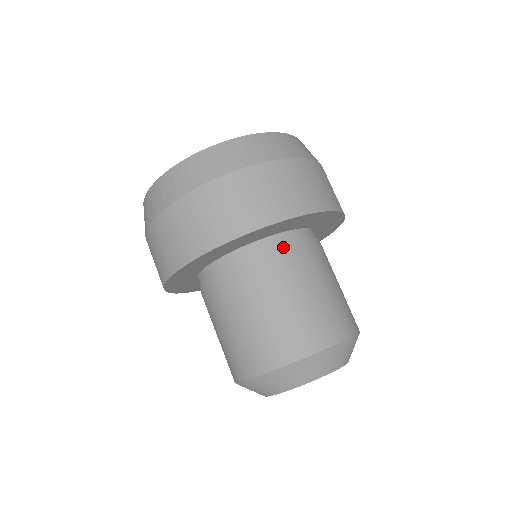
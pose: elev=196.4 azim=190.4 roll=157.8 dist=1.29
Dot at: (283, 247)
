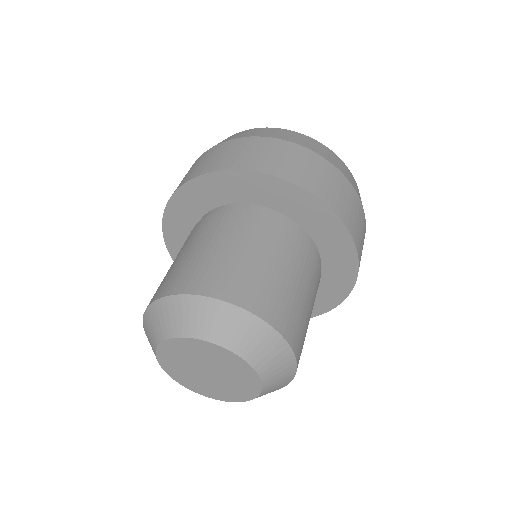
Dot at: (318, 262)
